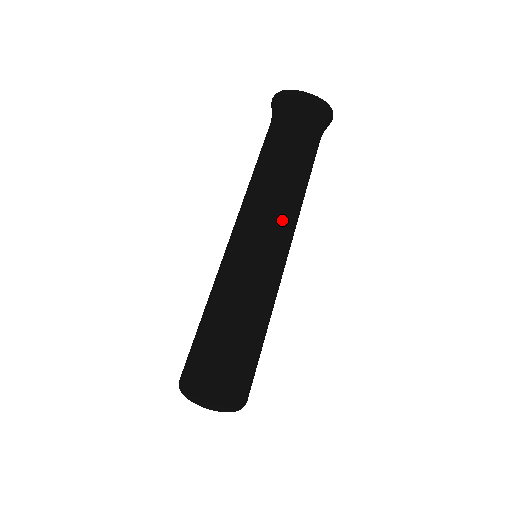
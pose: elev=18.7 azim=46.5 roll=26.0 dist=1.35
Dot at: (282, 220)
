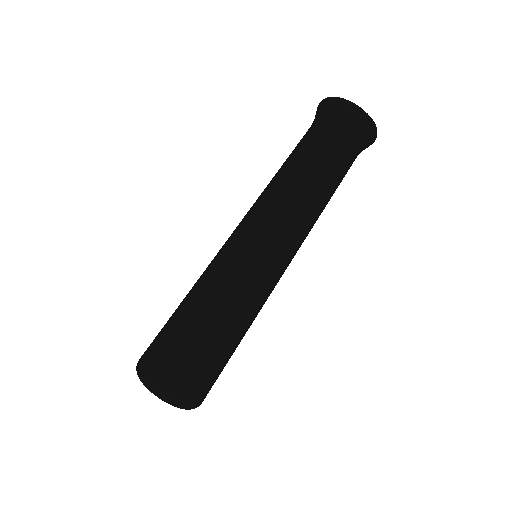
Dot at: (282, 218)
